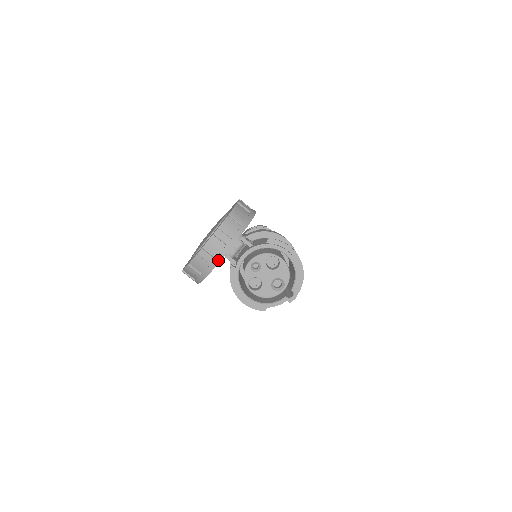
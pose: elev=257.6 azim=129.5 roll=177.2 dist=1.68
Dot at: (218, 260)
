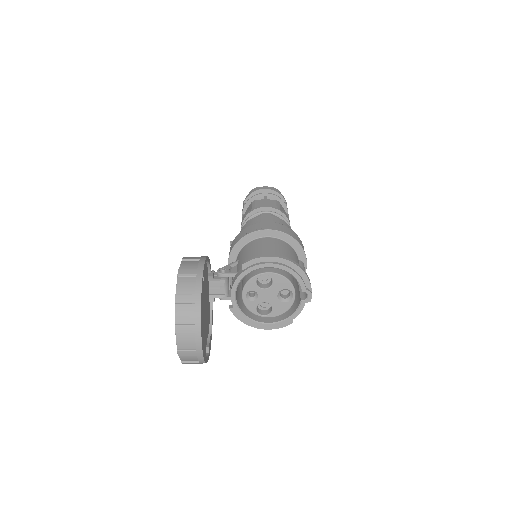
Dot at: (199, 350)
